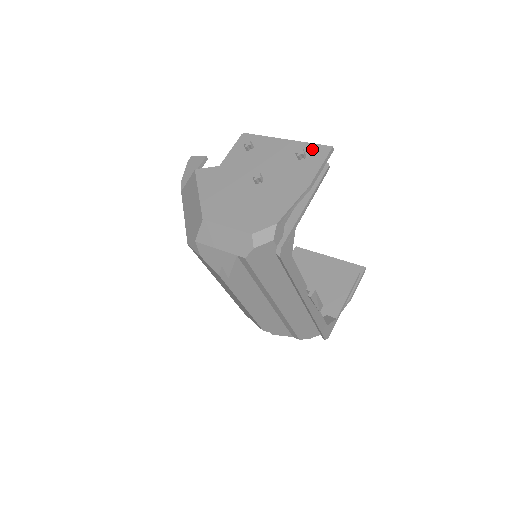
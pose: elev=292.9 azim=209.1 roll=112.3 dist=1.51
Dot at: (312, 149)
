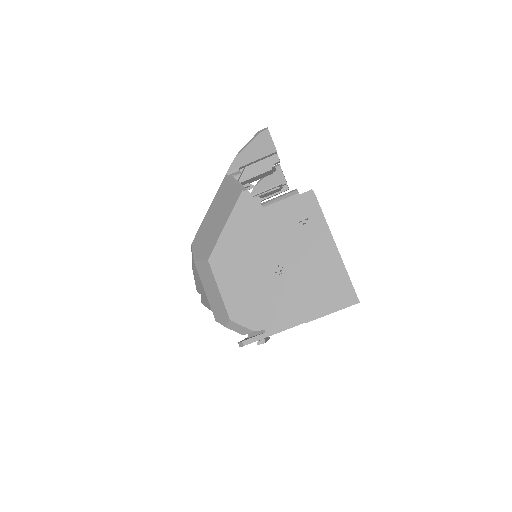
Dot at: (344, 286)
